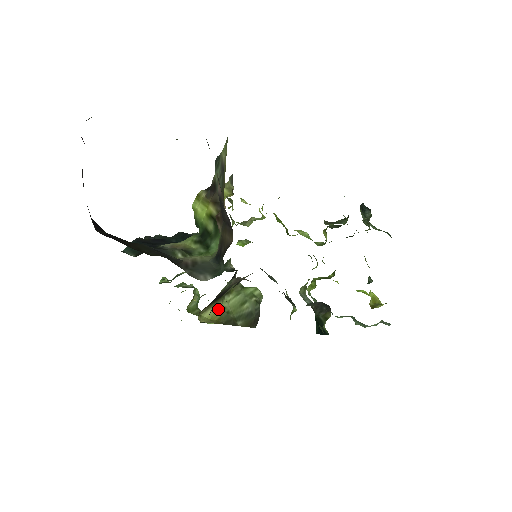
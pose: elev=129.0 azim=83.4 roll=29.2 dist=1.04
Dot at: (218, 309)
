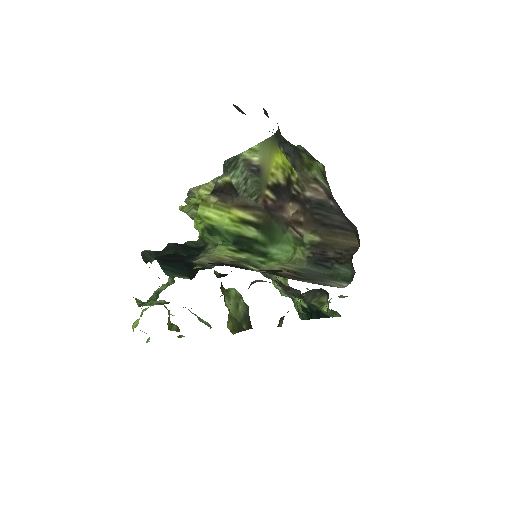
Dot at: (229, 318)
